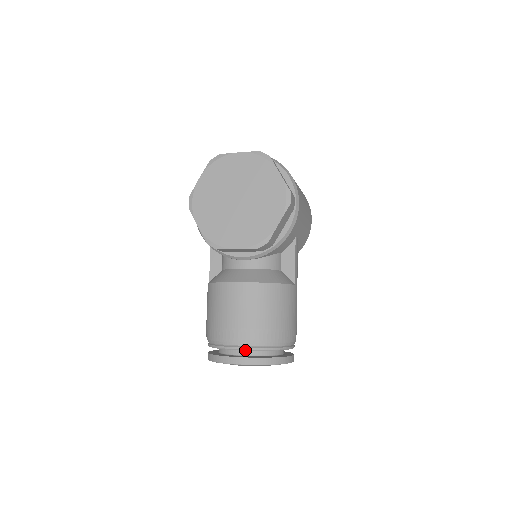
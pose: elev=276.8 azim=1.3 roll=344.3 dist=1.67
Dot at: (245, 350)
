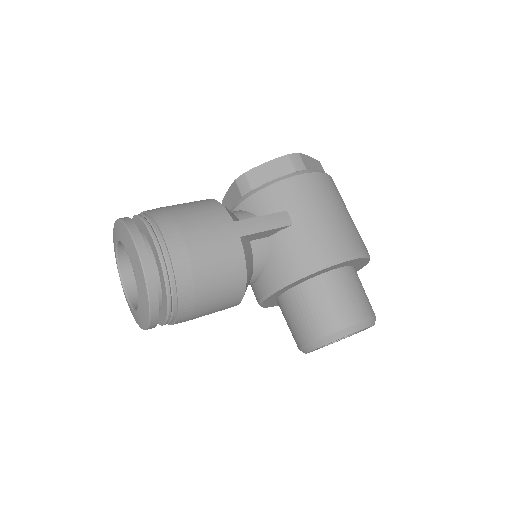
Dot at: (132, 219)
